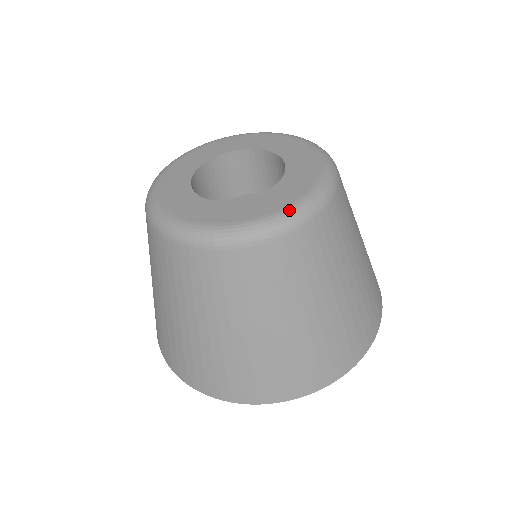
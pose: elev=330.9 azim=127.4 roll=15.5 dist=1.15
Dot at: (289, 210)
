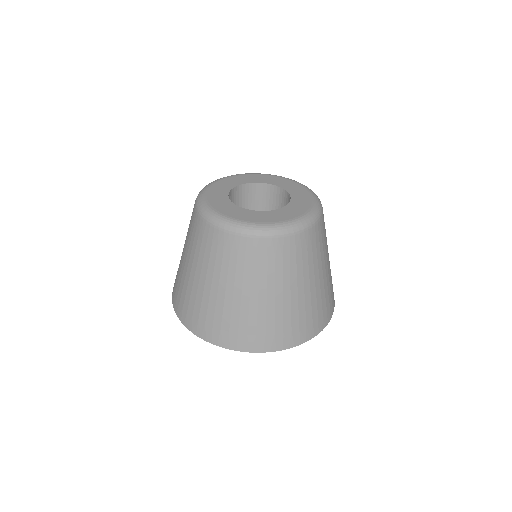
Dot at: (316, 204)
